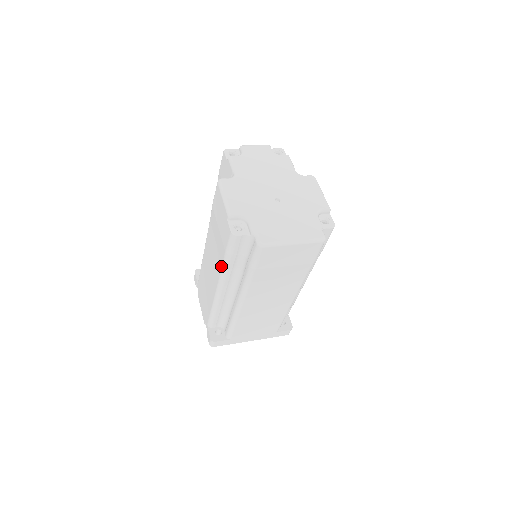
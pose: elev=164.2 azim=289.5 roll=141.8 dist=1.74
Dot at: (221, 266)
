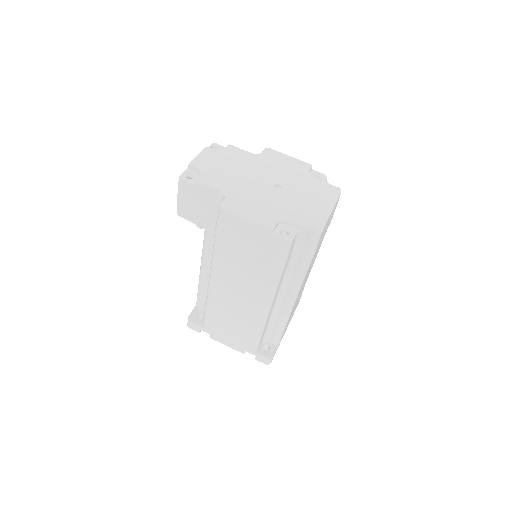
Dot at: (272, 282)
